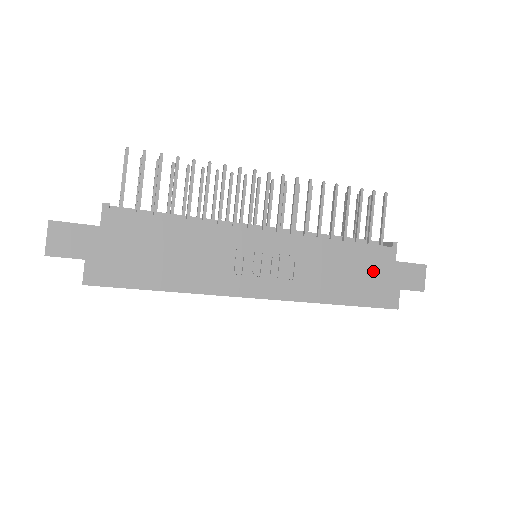
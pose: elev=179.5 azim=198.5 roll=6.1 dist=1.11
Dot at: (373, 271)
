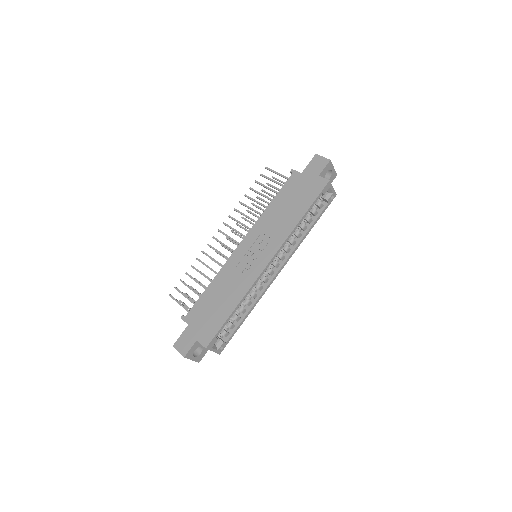
Dot at: (298, 189)
